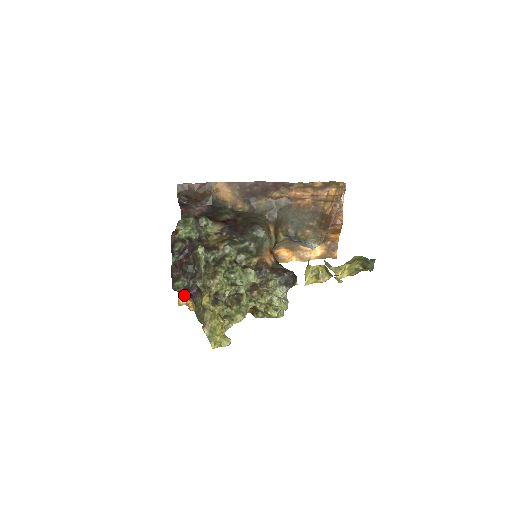
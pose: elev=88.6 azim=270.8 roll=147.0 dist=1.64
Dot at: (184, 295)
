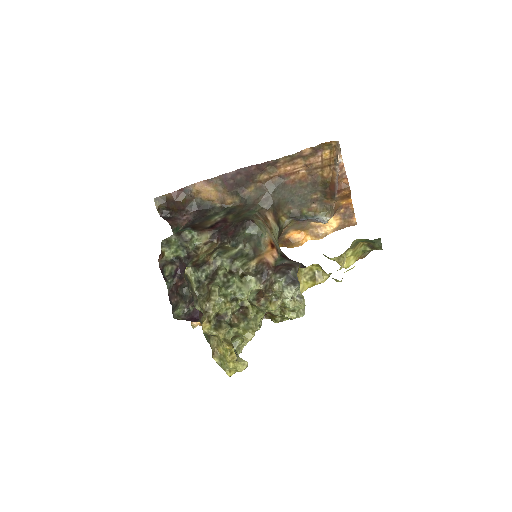
Dot at: occluded
